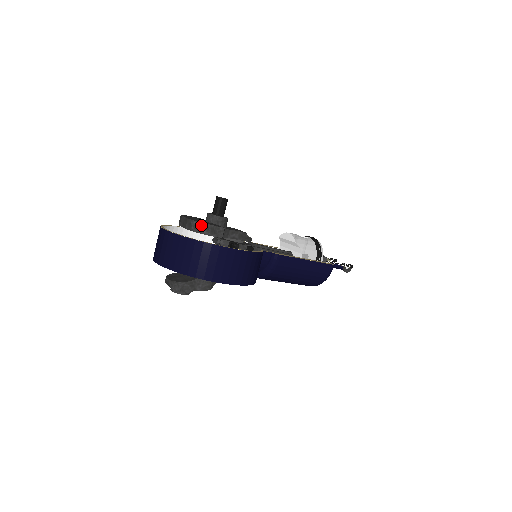
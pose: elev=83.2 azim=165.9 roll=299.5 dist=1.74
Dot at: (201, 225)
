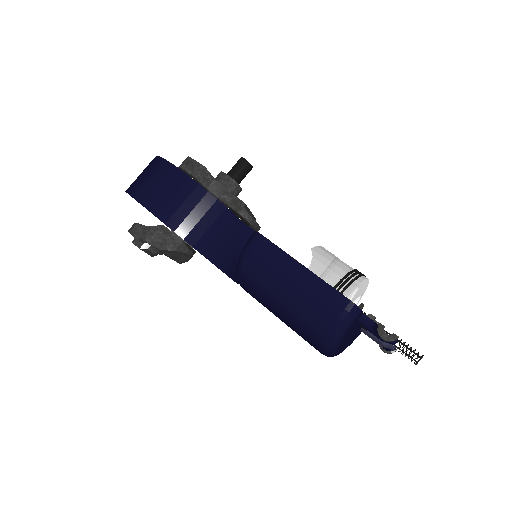
Dot at: (186, 159)
